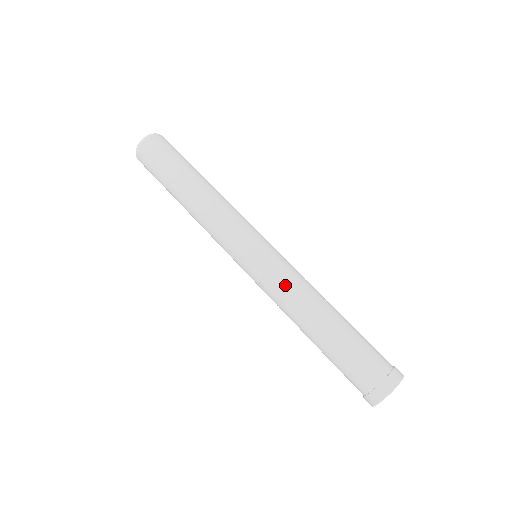
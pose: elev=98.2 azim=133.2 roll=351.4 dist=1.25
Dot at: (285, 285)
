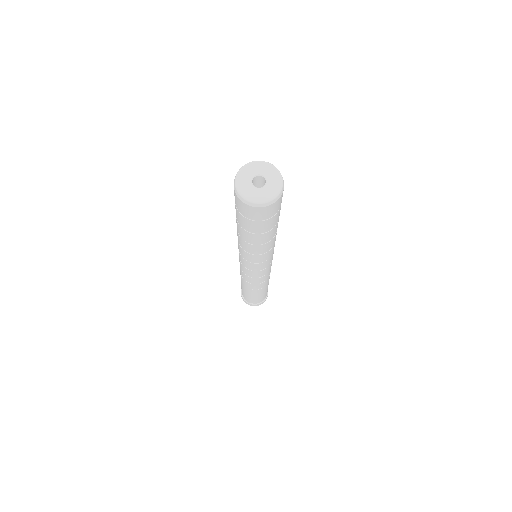
Dot at: (254, 283)
